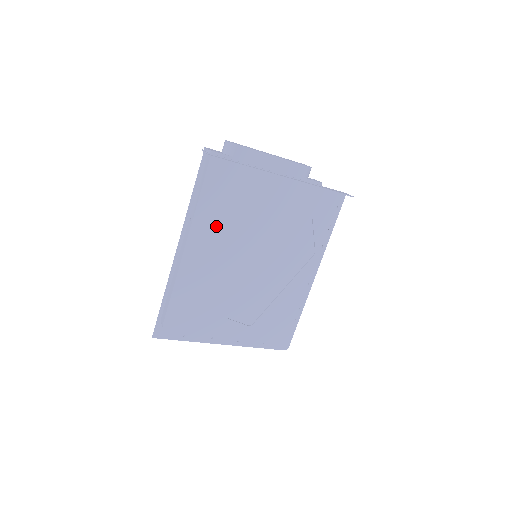
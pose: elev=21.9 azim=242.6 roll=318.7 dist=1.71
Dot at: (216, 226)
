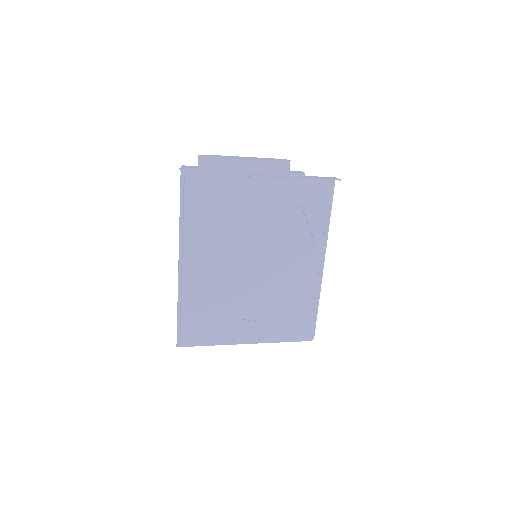
Dot at: (207, 236)
